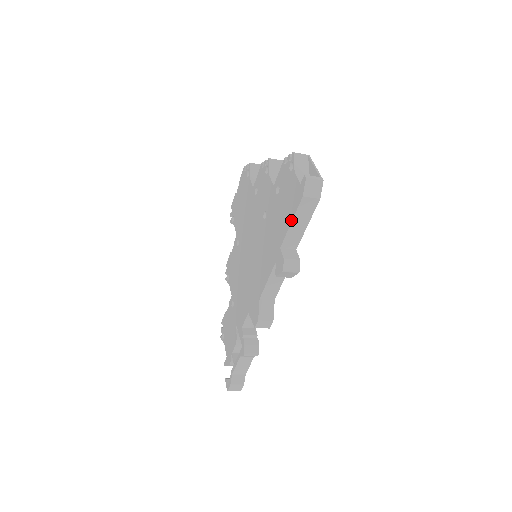
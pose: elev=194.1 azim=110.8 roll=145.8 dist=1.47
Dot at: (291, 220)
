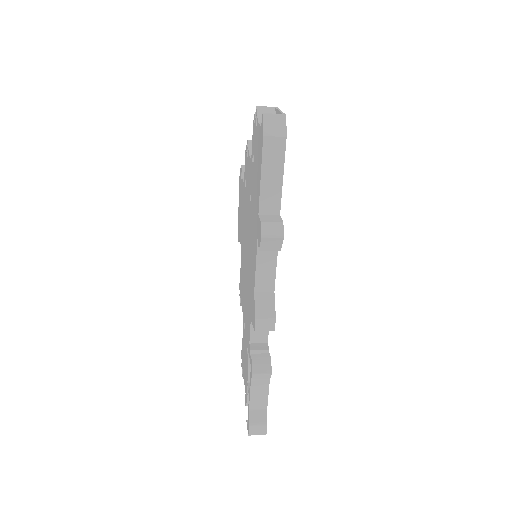
Dot at: (260, 173)
